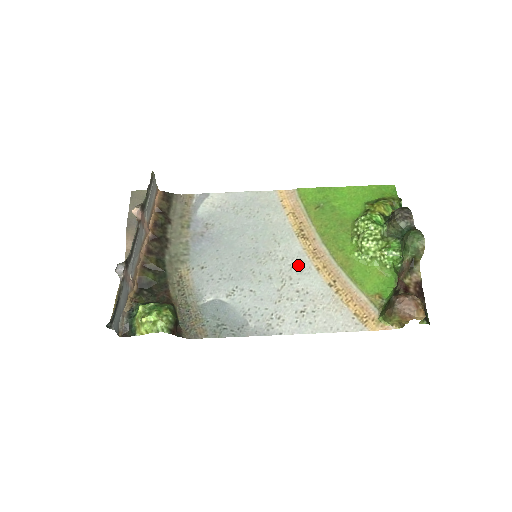
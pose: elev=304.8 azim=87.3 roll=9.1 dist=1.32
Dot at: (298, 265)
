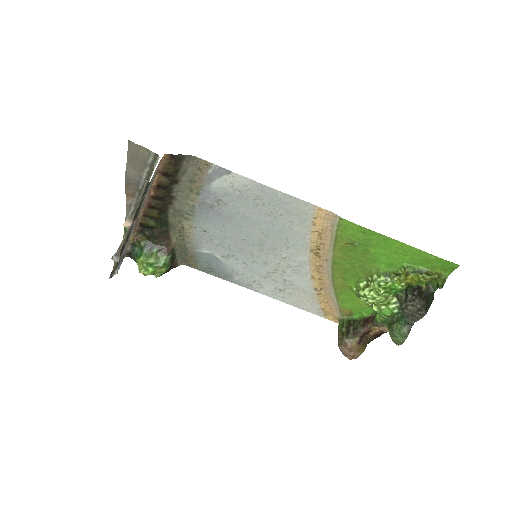
Dot at: (296, 268)
